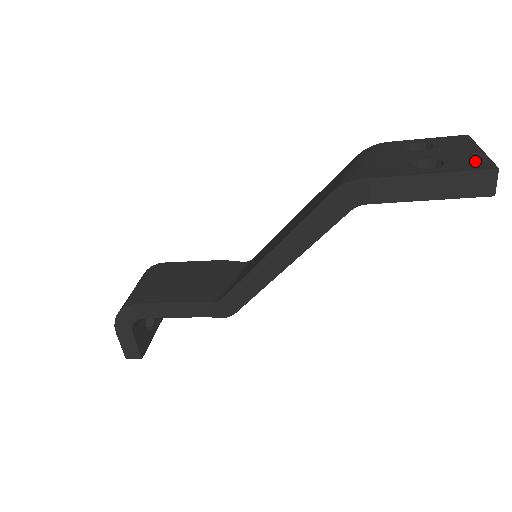
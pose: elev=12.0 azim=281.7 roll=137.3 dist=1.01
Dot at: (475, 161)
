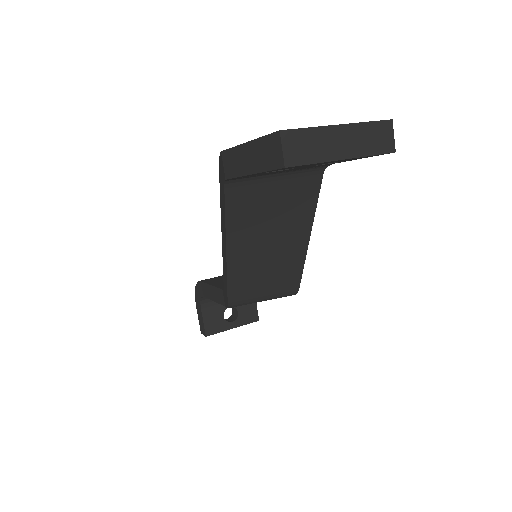
Dot at: occluded
